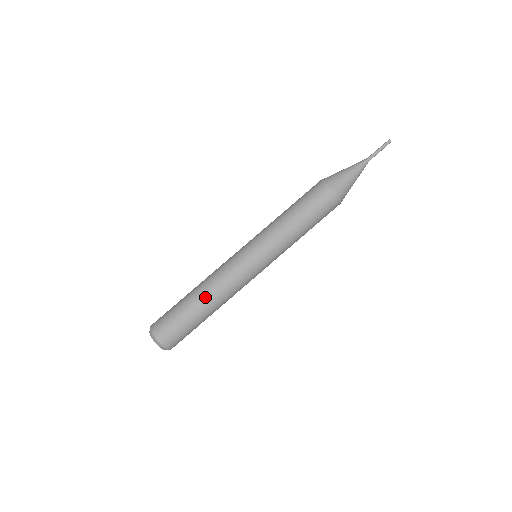
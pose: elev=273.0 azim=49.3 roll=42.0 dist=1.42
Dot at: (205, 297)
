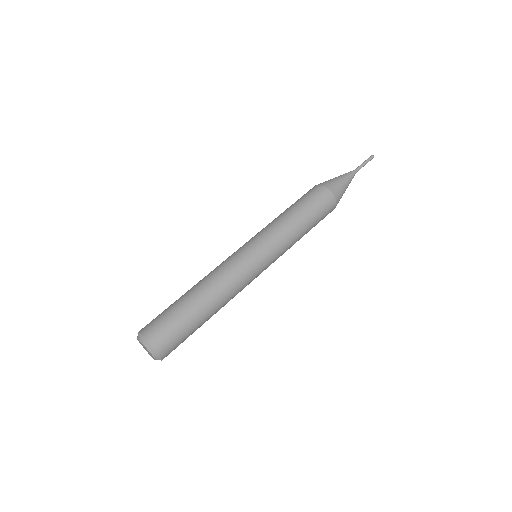
Dot at: (194, 286)
